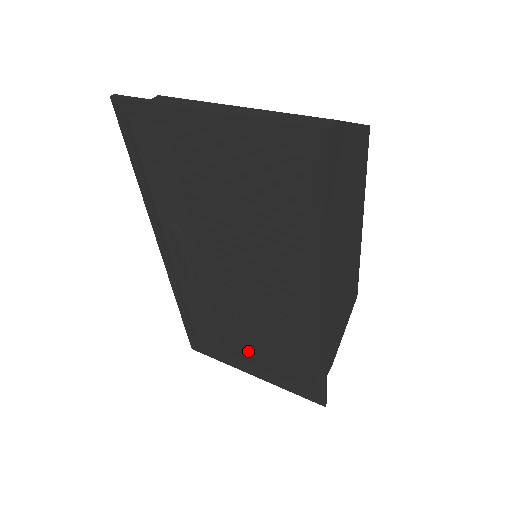
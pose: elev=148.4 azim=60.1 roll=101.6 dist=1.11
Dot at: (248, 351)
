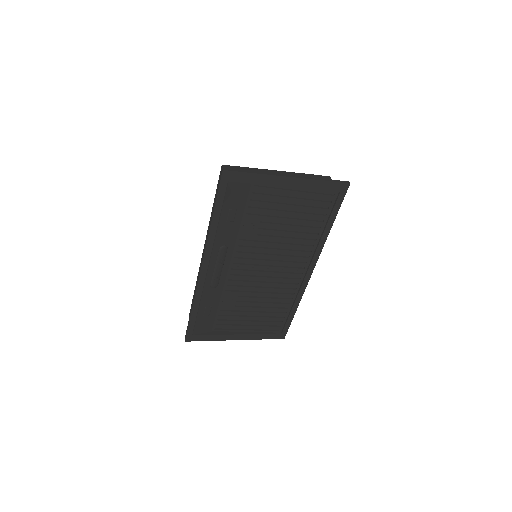
Dot at: (237, 323)
